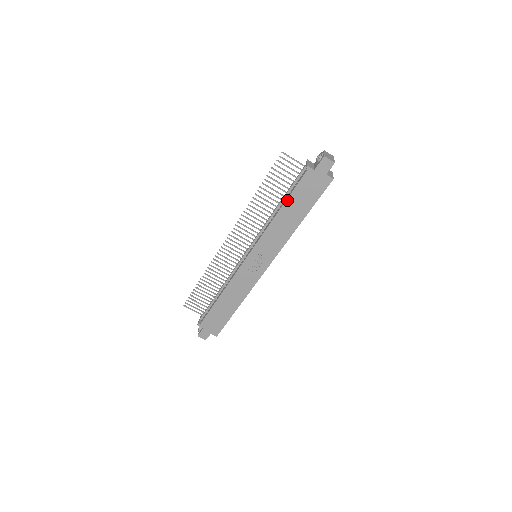
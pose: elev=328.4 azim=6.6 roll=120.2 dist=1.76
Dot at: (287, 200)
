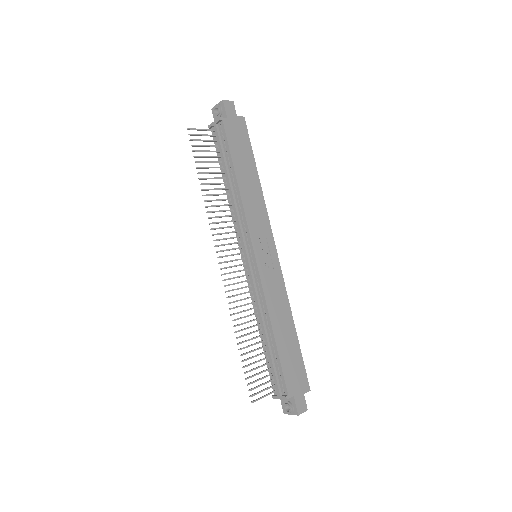
Dot at: (233, 163)
